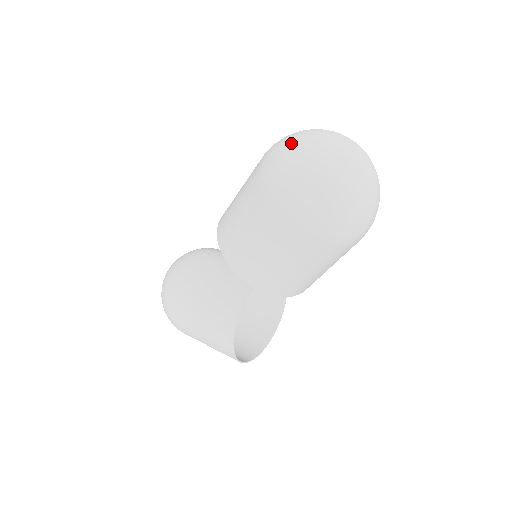
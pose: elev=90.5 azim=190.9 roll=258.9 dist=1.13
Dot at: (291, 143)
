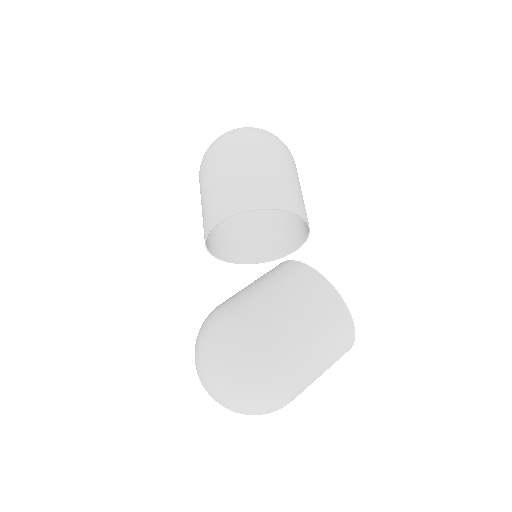
Dot at: (215, 140)
